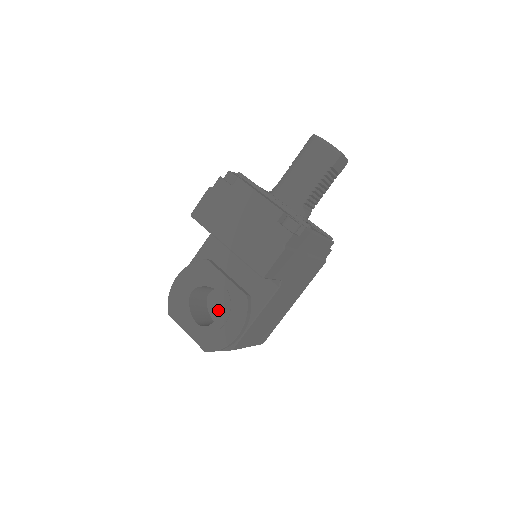
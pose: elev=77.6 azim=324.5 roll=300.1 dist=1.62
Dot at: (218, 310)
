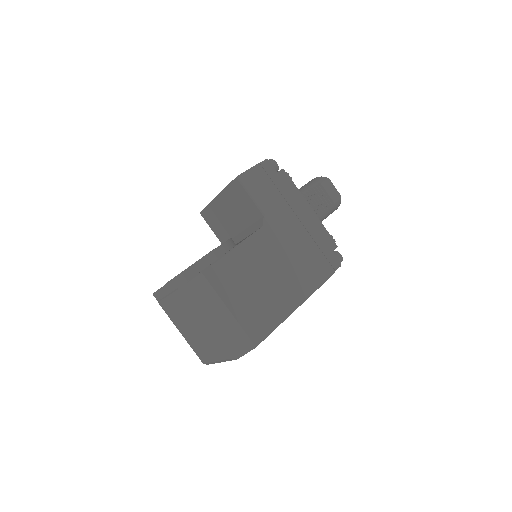
Dot at: occluded
